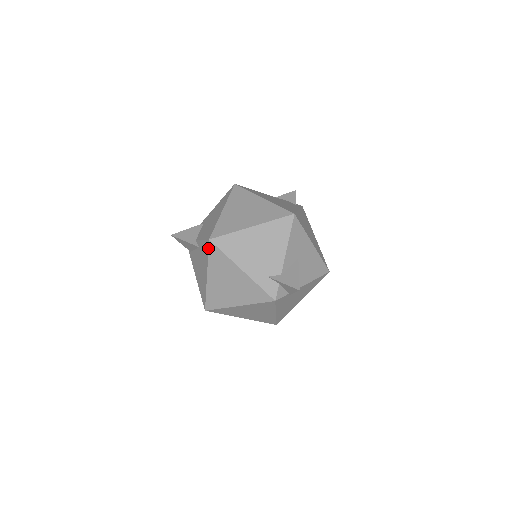
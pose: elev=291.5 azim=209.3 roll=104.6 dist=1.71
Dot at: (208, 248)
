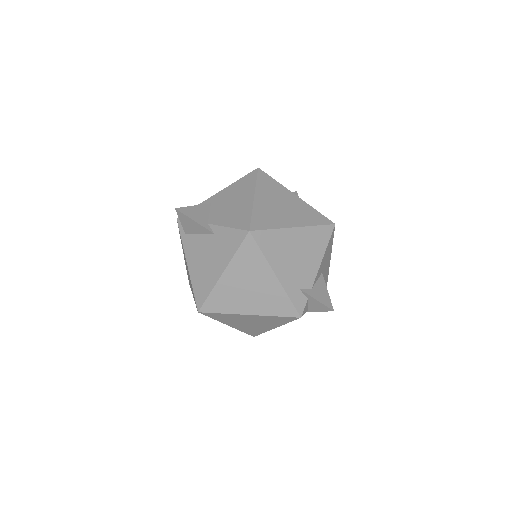
Dot at: (242, 240)
